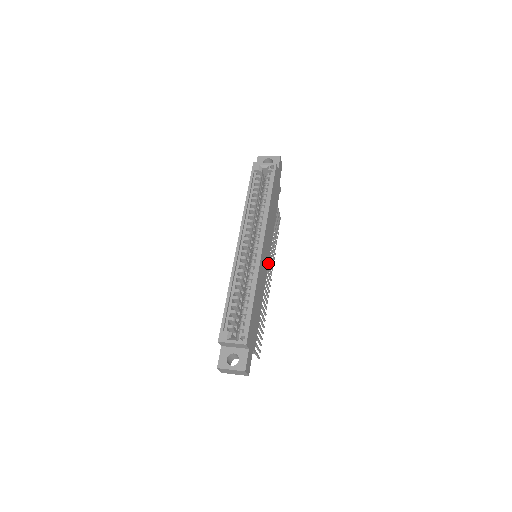
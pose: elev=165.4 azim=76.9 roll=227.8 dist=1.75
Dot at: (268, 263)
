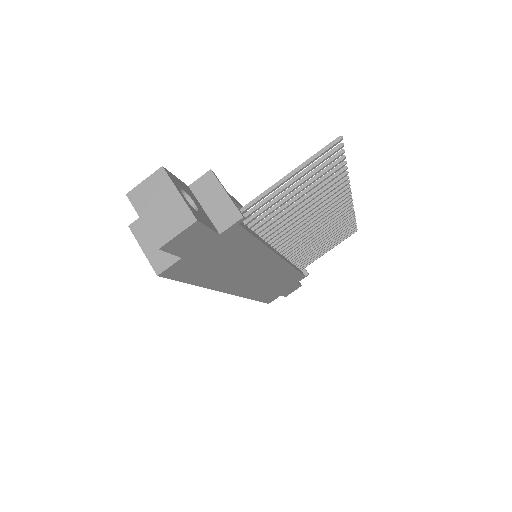
Dot at: (282, 259)
